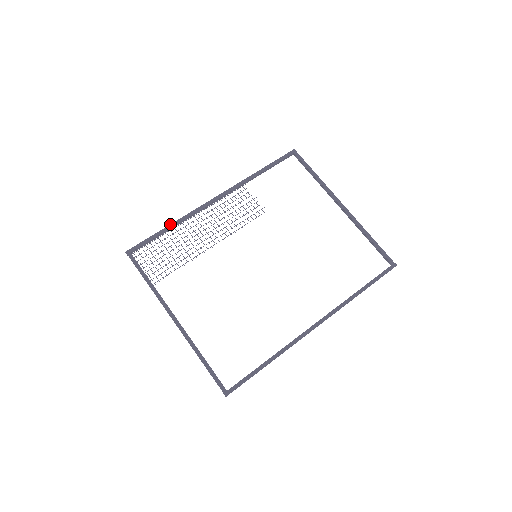
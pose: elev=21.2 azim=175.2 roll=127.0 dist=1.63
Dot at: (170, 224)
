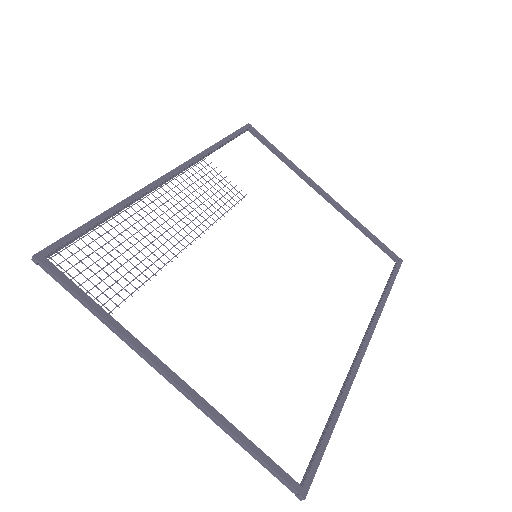
Dot at: occluded
